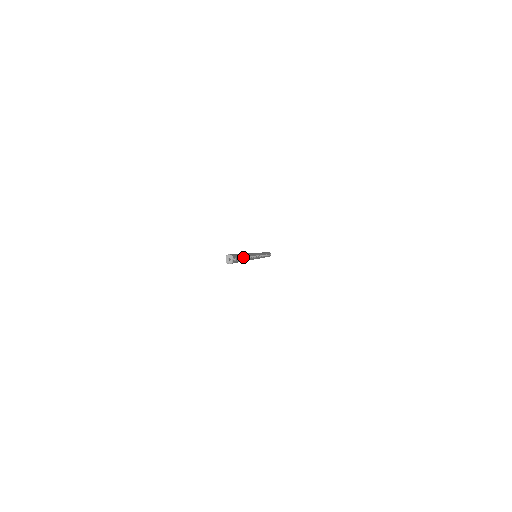
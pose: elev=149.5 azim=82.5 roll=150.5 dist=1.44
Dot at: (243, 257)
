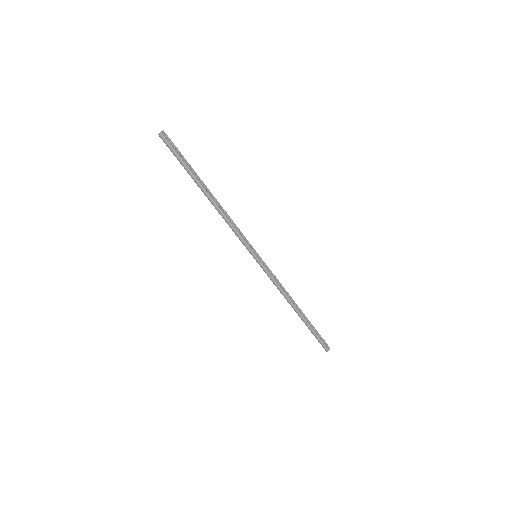
Dot at: (197, 176)
